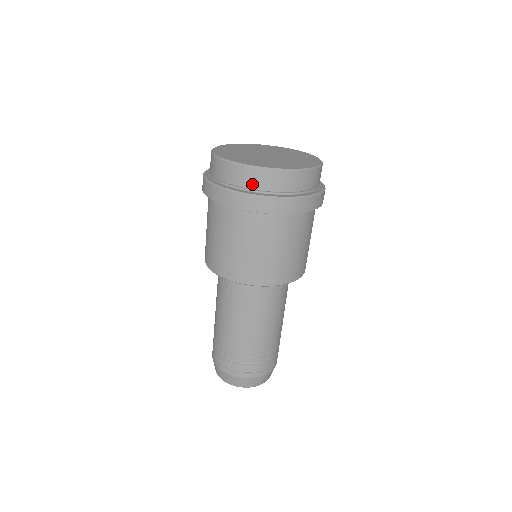
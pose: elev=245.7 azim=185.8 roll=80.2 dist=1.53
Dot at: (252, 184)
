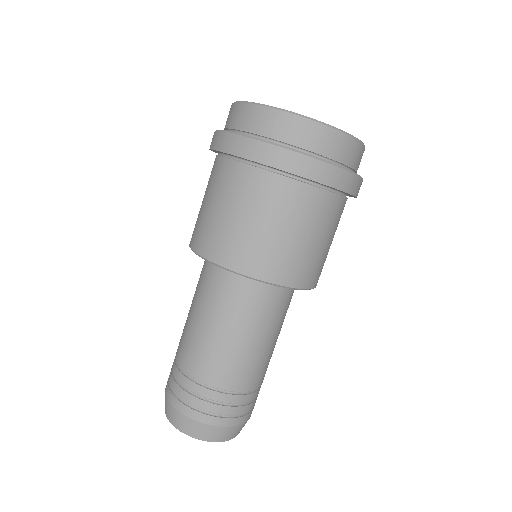
Dot at: (245, 124)
